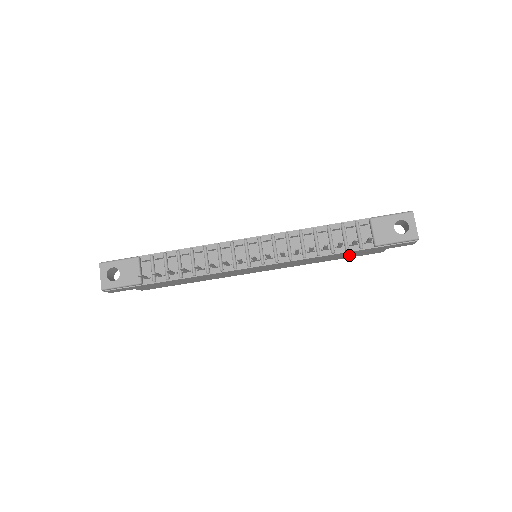
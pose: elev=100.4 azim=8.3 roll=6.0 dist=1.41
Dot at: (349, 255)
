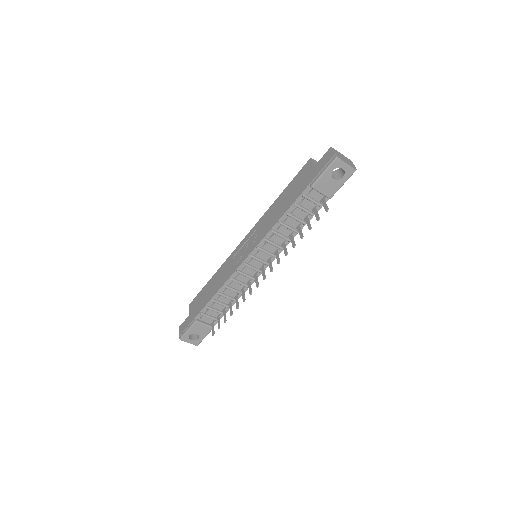
Dot at: occluded
